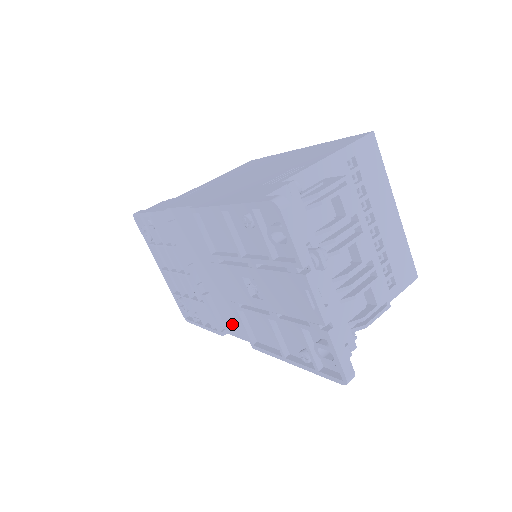
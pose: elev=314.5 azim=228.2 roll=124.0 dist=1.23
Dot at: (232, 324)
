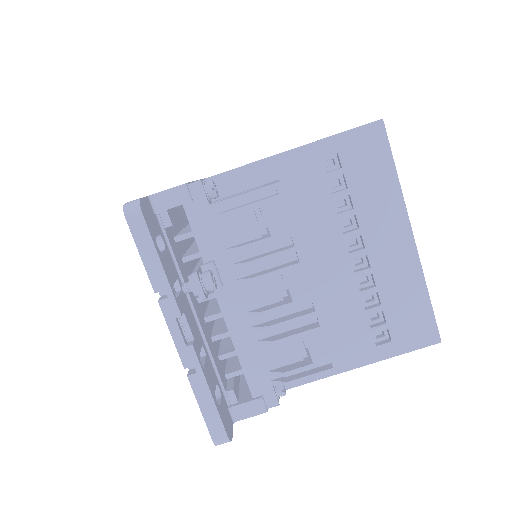
Dot at: occluded
